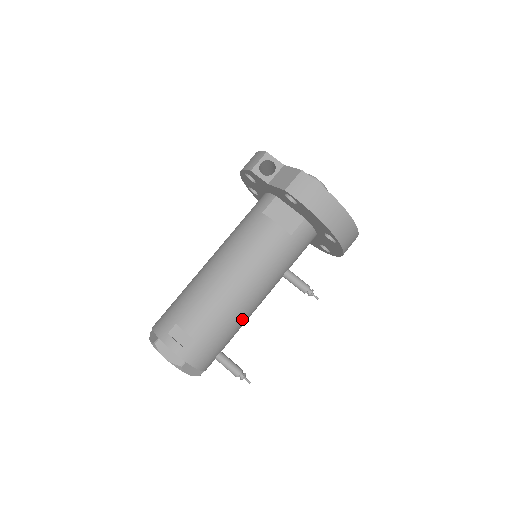
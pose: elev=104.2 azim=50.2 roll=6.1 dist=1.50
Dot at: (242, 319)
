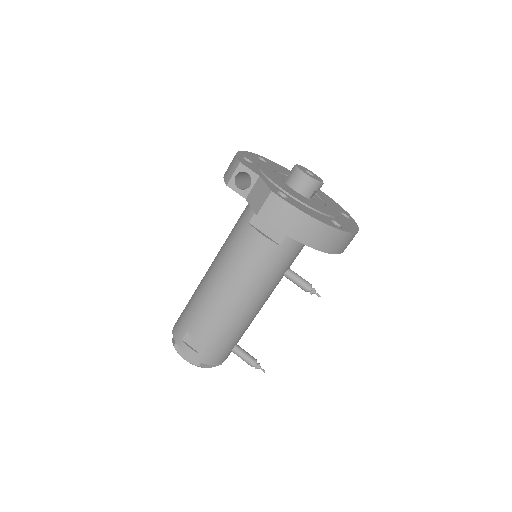
Dot at: (247, 321)
